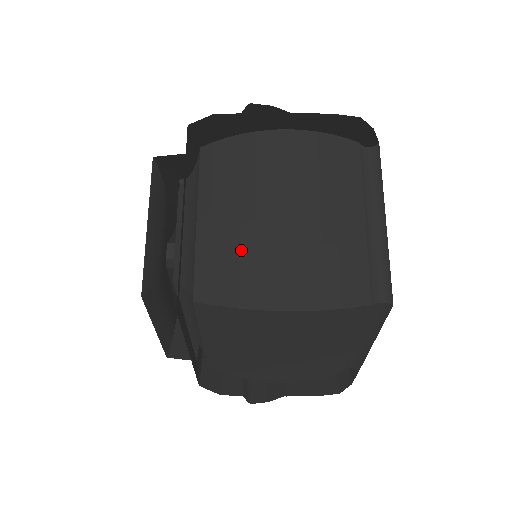
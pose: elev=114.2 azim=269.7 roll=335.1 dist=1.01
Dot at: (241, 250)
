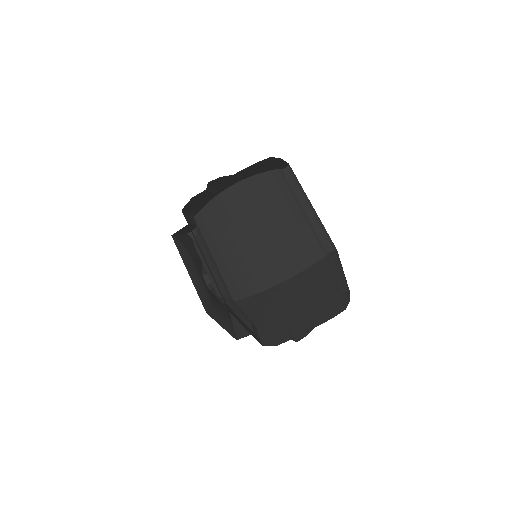
Dot at: (279, 320)
